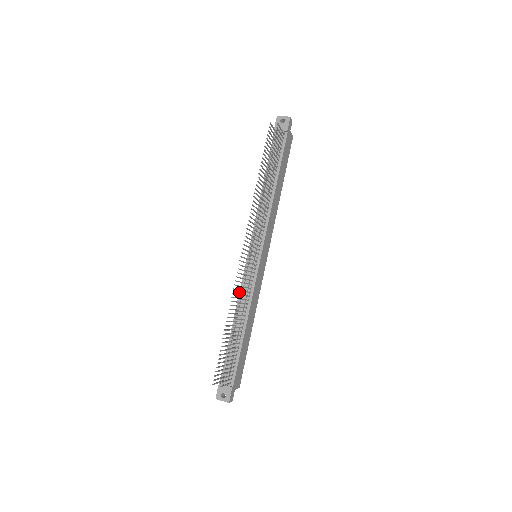
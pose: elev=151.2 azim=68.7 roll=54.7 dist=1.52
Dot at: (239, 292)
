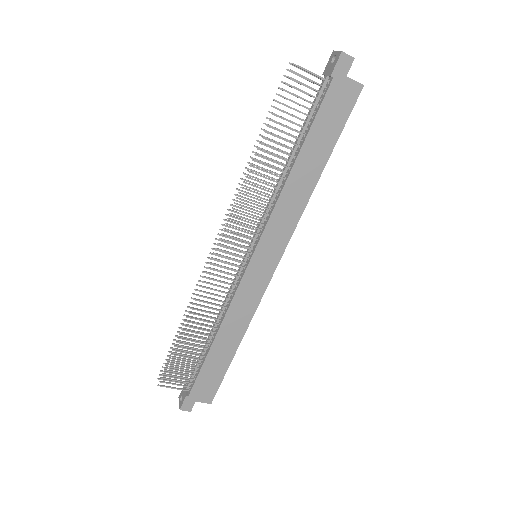
Dot at: occluded
